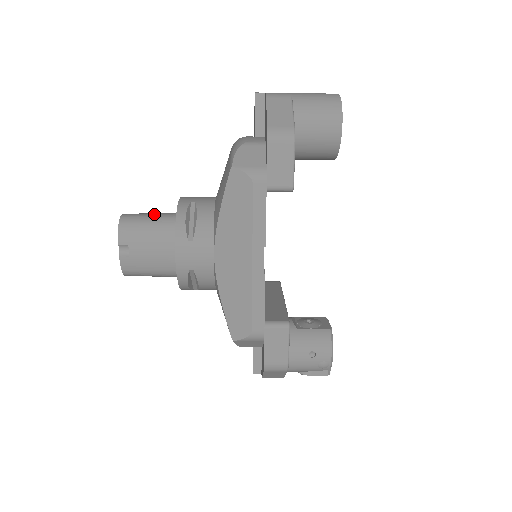
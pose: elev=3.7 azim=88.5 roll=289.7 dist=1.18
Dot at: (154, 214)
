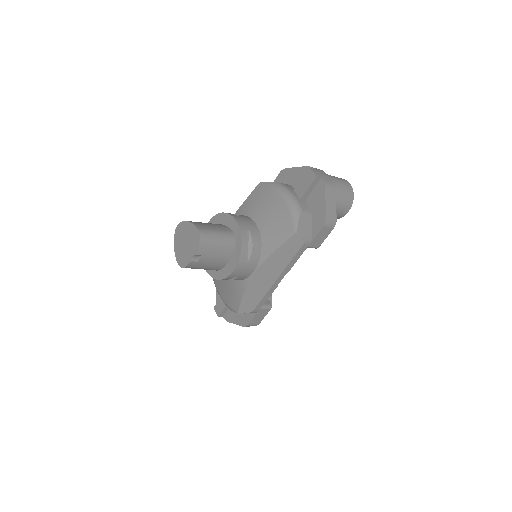
Dot at: (219, 232)
